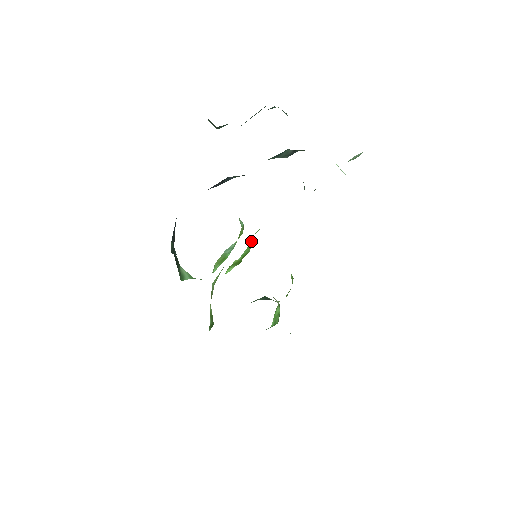
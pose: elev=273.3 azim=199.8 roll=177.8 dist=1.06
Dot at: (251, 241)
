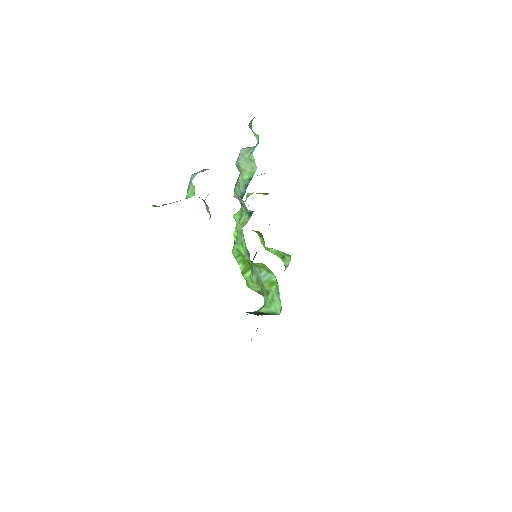
Dot at: (238, 254)
